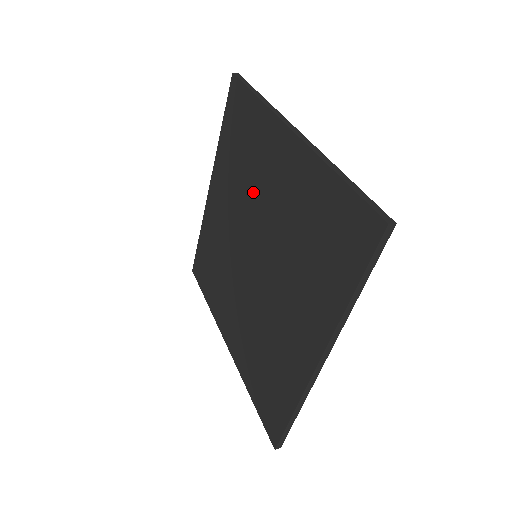
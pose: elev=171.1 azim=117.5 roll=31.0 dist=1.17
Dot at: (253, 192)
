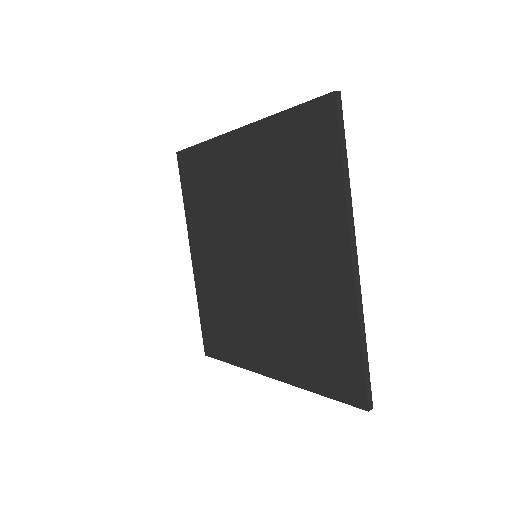
Dot at: (284, 224)
